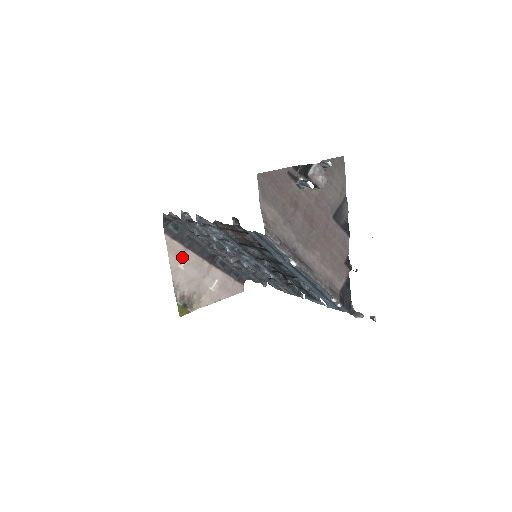
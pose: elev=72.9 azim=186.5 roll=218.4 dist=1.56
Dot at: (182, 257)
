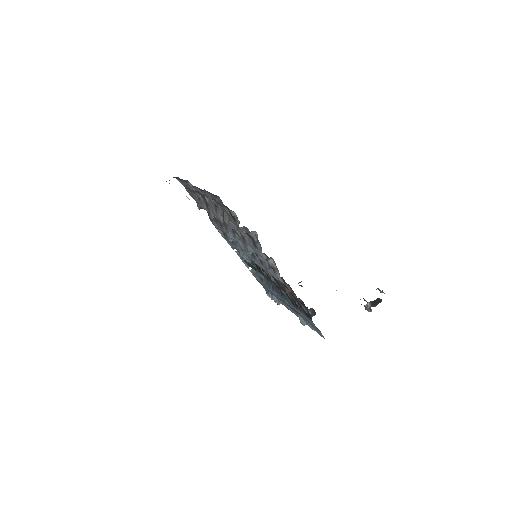
Dot at: occluded
